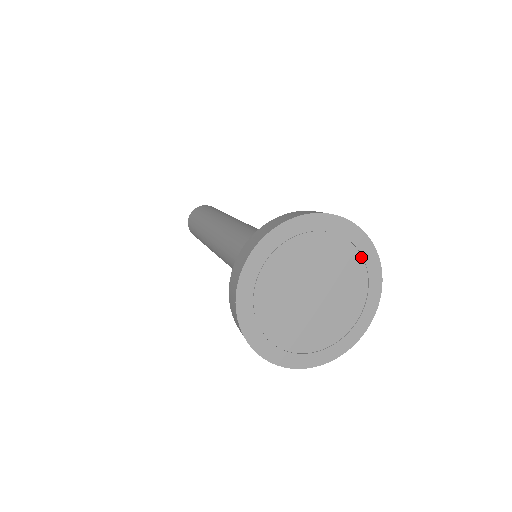
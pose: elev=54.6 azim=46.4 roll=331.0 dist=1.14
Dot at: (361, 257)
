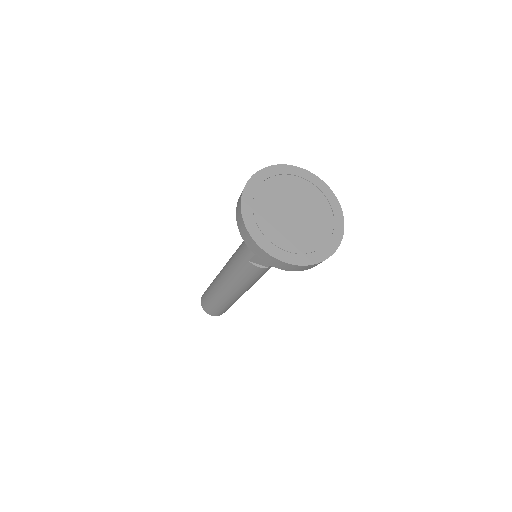
Dot at: (312, 184)
